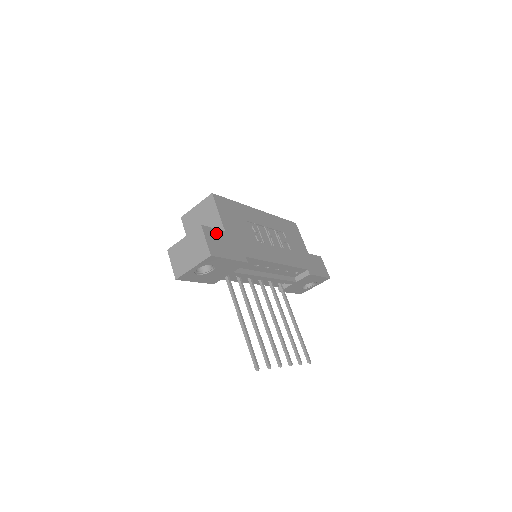
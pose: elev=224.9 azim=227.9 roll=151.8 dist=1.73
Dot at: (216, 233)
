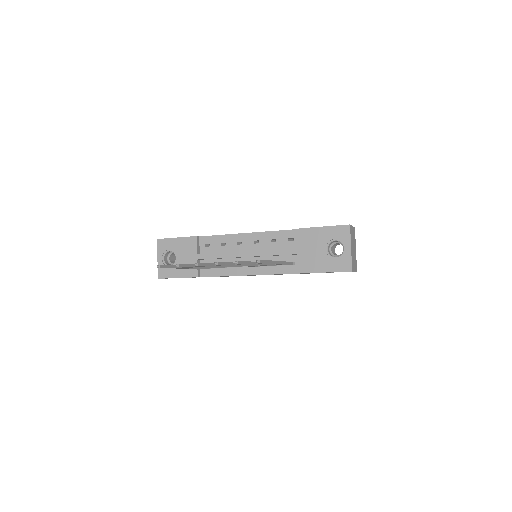
Dot at: occluded
